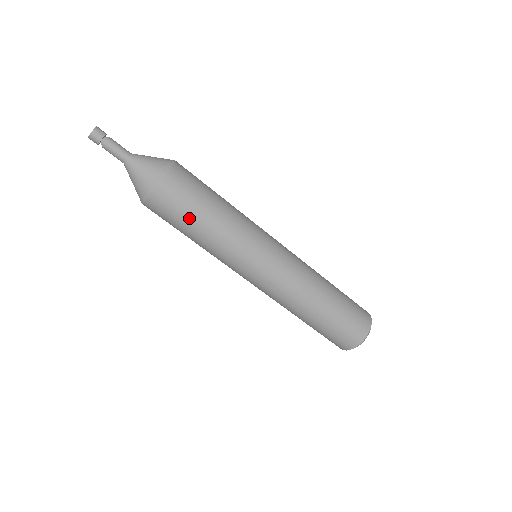
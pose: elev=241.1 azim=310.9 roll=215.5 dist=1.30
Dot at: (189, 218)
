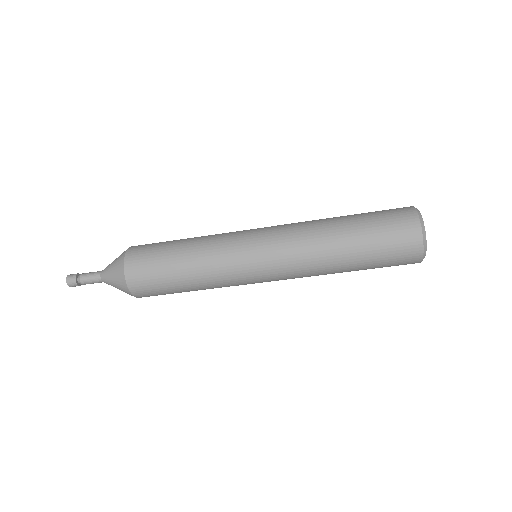
Dot at: (165, 272)
